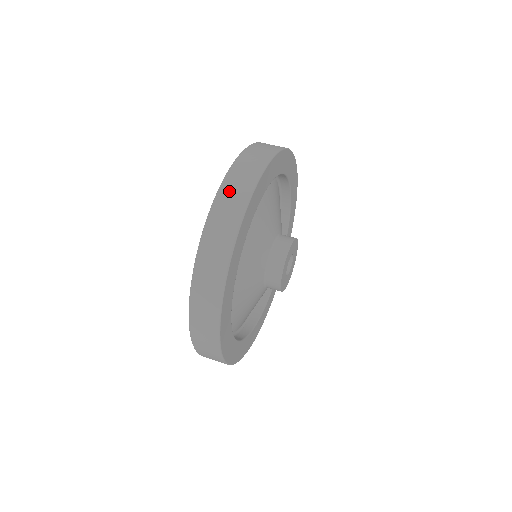
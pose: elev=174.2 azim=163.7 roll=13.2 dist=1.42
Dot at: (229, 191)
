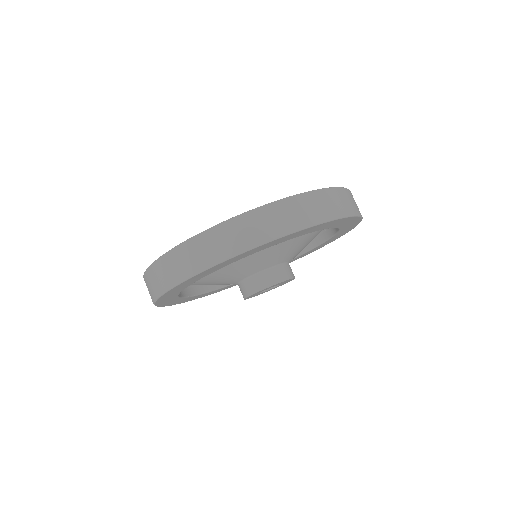
Dot at: (352, 197)
